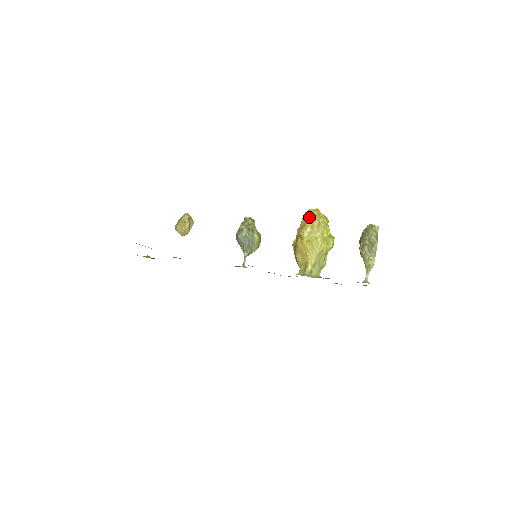
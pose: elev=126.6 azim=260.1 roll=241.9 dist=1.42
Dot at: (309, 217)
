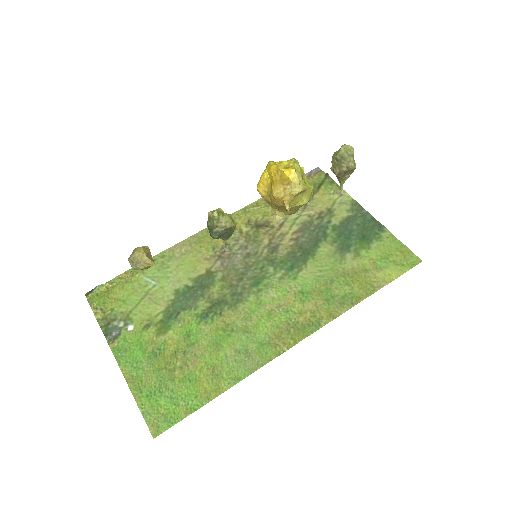
Dot at: (287, 183)
